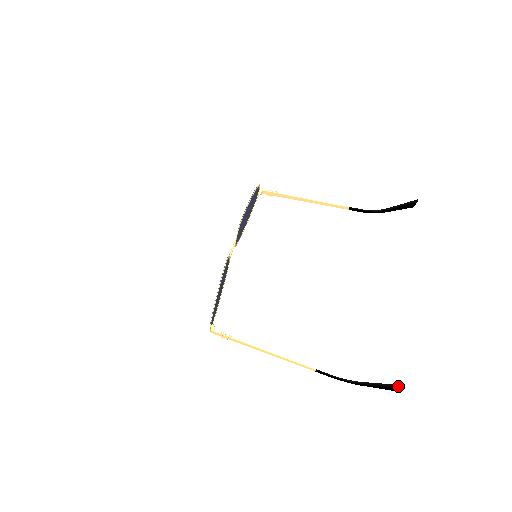
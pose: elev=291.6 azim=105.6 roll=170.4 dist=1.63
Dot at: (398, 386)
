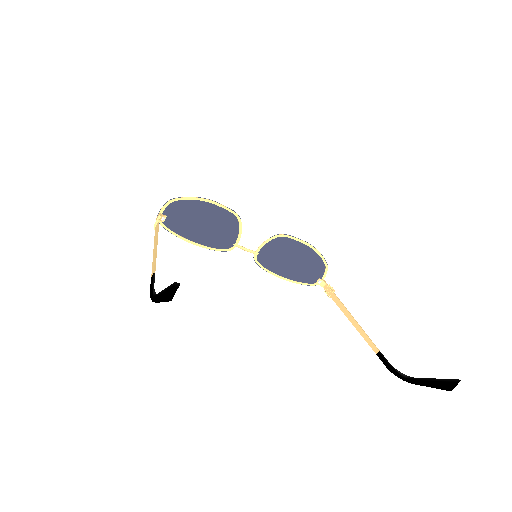
Dot at: occluded
